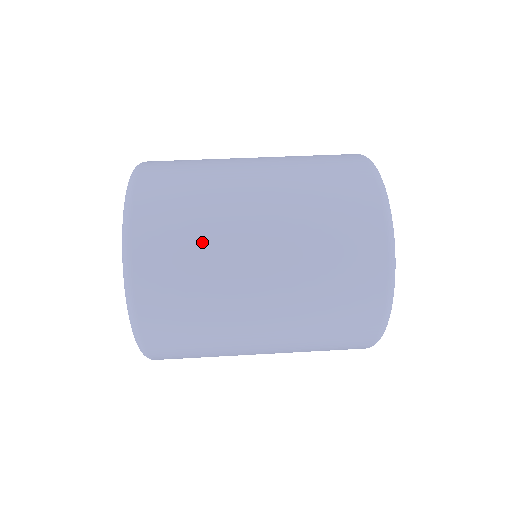
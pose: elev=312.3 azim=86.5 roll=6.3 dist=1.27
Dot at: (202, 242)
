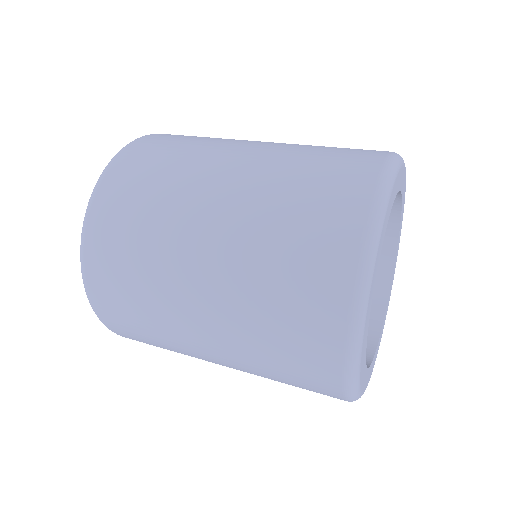
Dot at: (207, 139)
